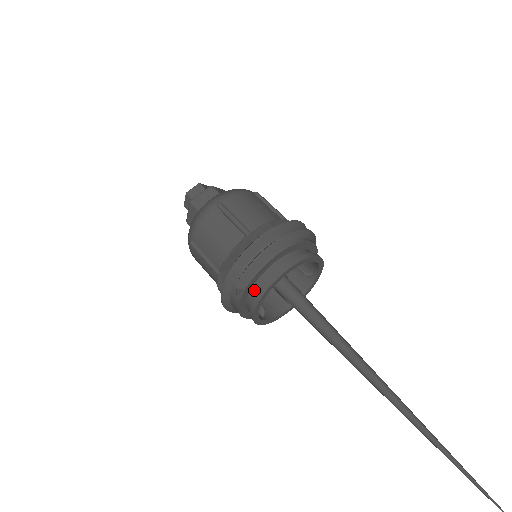
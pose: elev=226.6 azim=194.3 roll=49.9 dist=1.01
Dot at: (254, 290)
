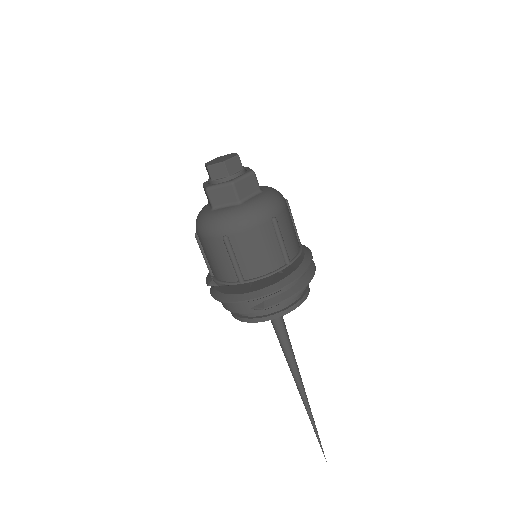
Dot at: occluded
